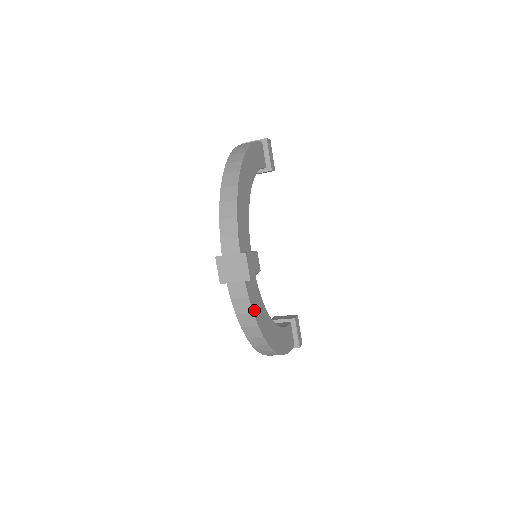
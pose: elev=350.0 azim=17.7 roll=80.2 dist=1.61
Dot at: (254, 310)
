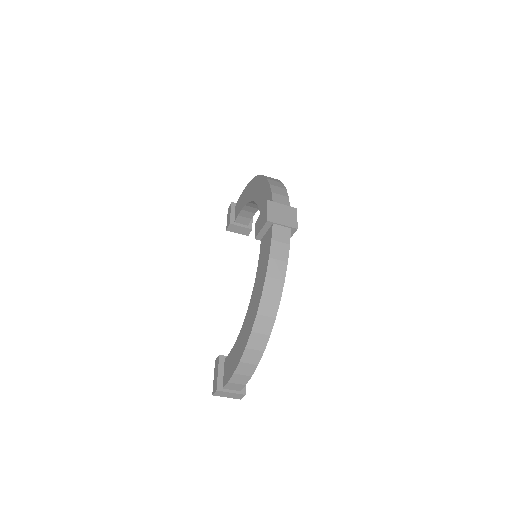
Dot at: (286, 263)
